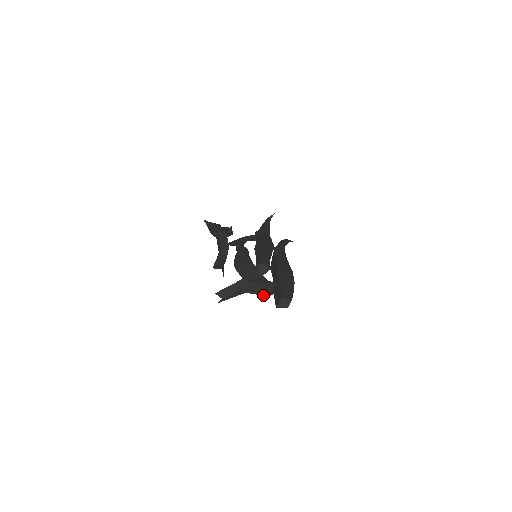
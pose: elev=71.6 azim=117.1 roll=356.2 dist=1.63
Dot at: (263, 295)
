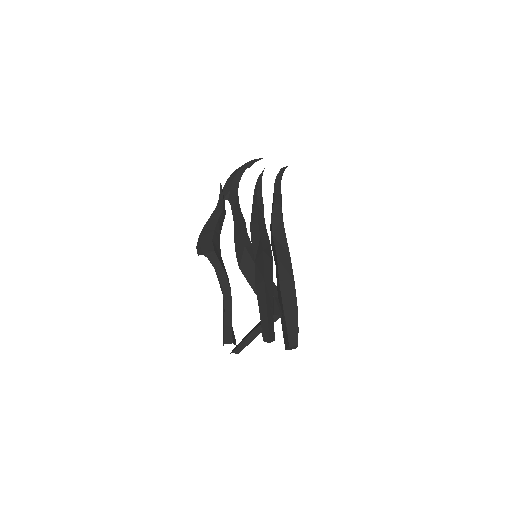
Dot at: occluded
